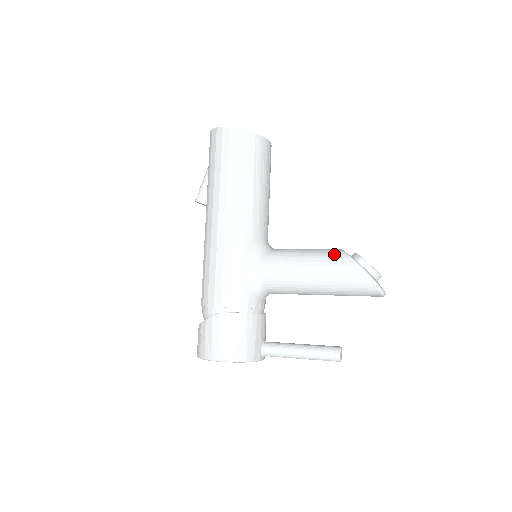
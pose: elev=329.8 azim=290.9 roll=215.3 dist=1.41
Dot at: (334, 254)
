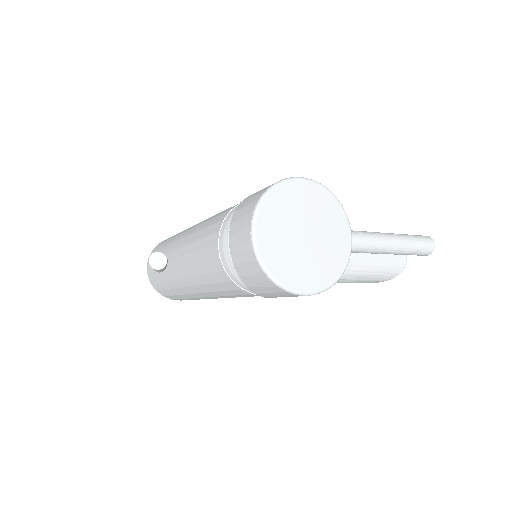
Dot at: occluded
